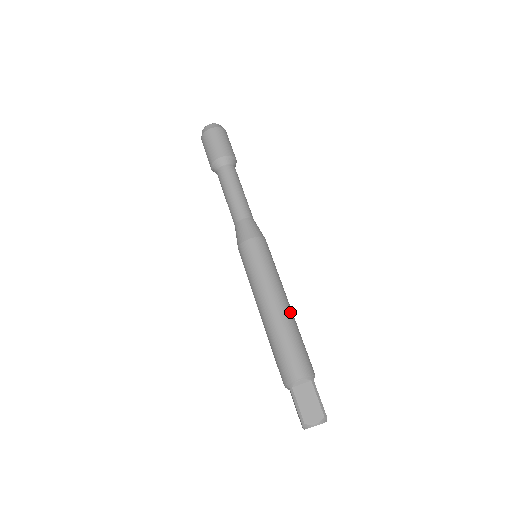
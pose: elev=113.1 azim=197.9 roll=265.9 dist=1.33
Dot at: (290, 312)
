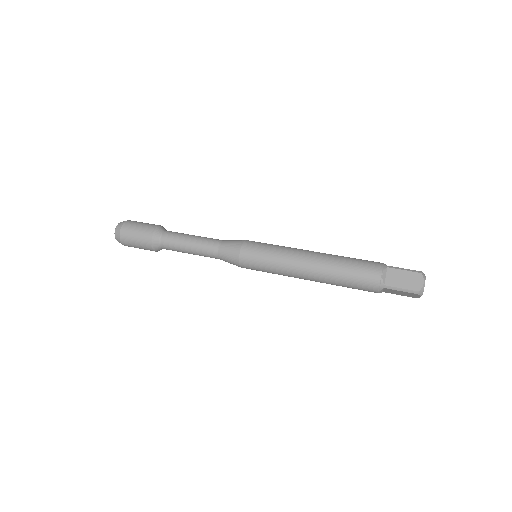
Dot at: occluded
